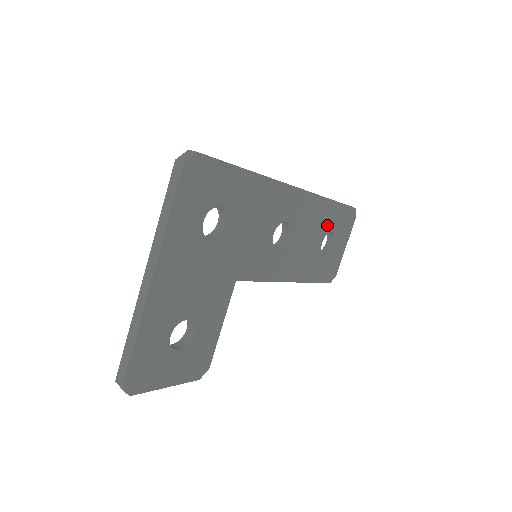
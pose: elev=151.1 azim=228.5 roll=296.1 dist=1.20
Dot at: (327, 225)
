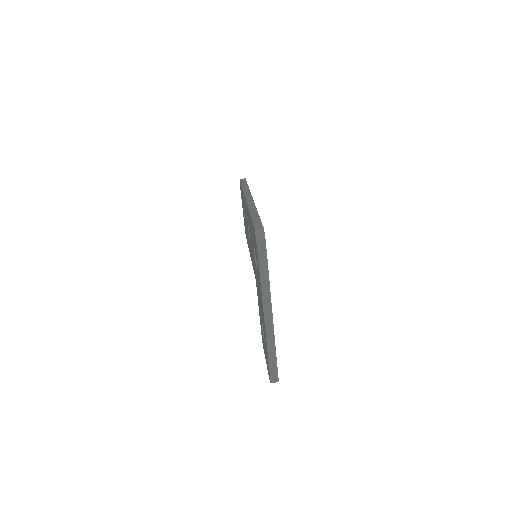
Dot at: occluded
